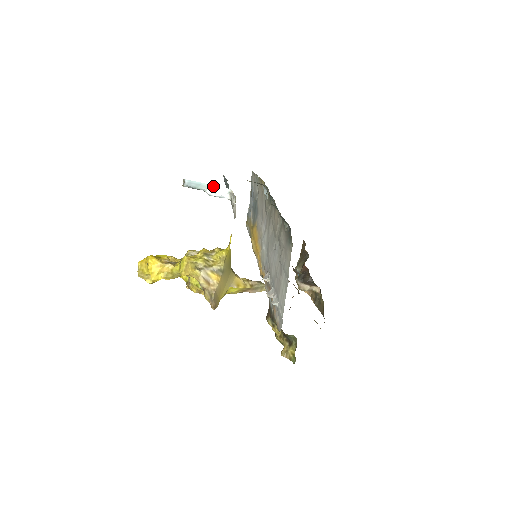
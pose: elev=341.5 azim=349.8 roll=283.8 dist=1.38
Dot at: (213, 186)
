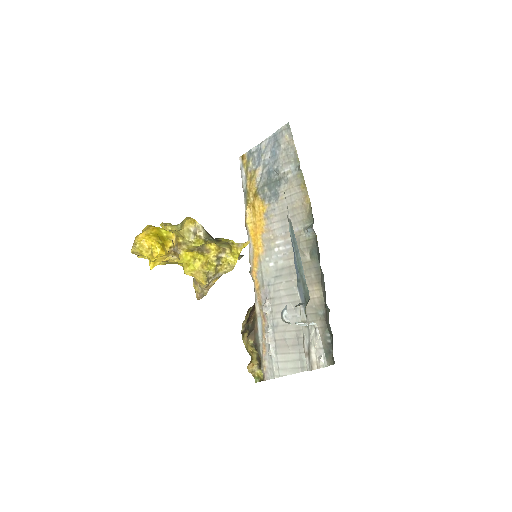
Dot at: (306, 324)
